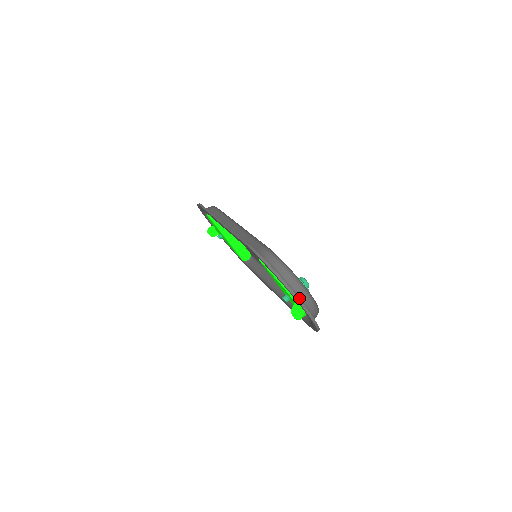
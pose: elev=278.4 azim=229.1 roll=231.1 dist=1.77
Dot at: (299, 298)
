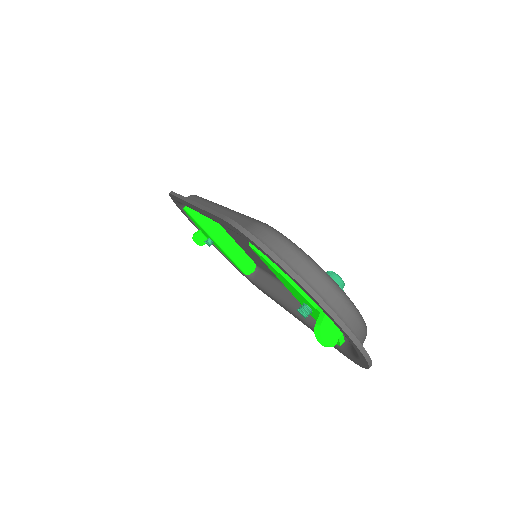
Dot at: occluded
